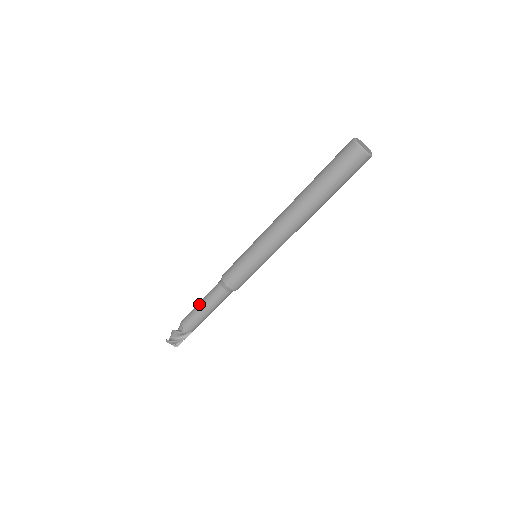
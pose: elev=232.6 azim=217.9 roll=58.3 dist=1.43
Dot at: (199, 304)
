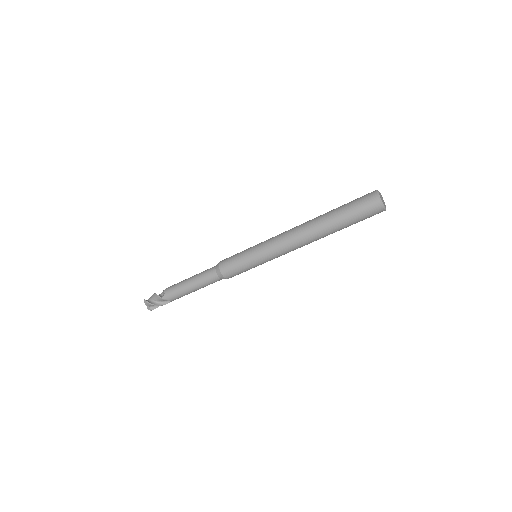
Dot at: (188, 278)
